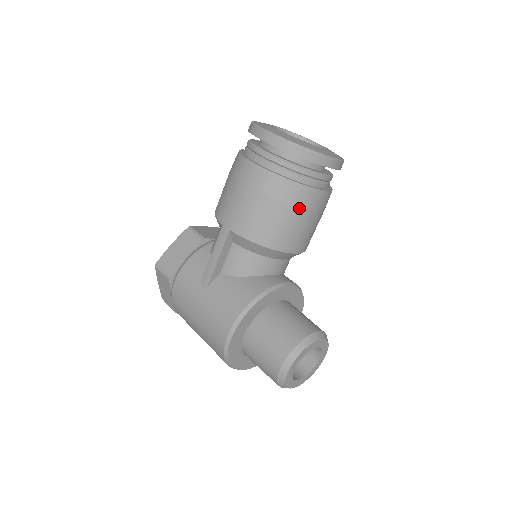
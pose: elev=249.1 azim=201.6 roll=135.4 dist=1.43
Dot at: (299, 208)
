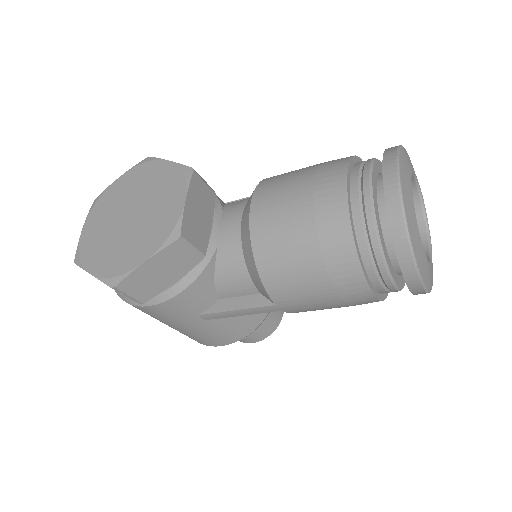
Dot at: occluded
